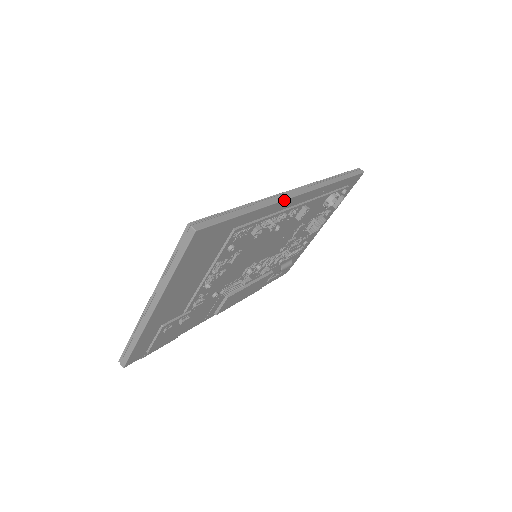
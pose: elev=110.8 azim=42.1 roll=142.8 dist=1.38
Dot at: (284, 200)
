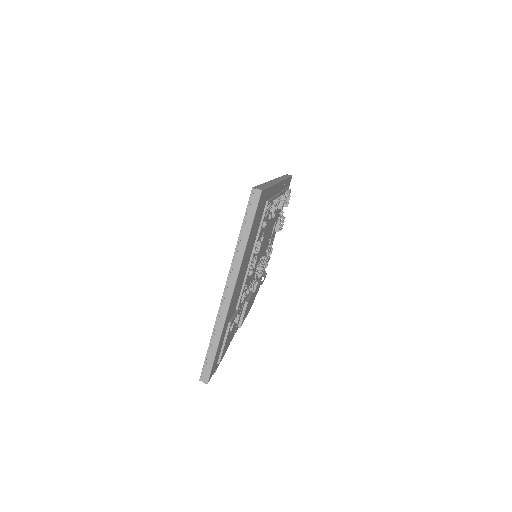
Dot at: (278, 183)
